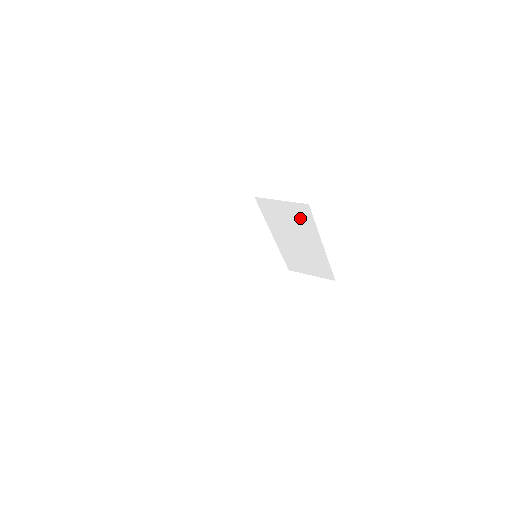
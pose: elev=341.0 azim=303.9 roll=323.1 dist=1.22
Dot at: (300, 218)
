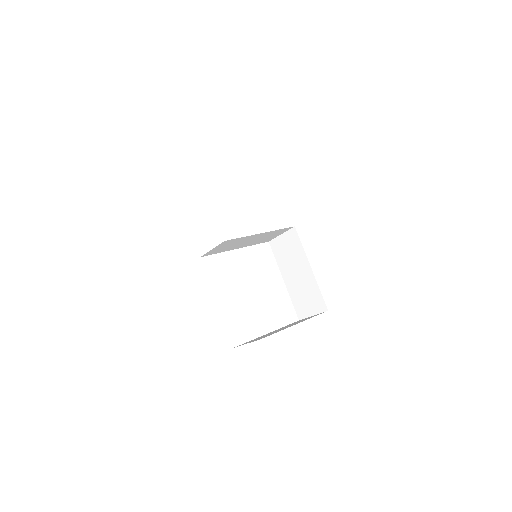
Dot at: (293, 245)
